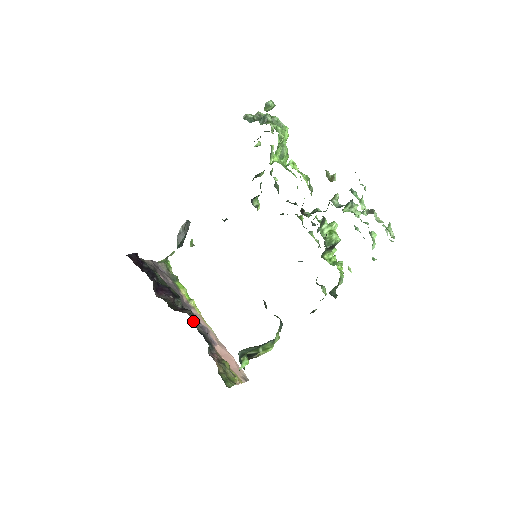
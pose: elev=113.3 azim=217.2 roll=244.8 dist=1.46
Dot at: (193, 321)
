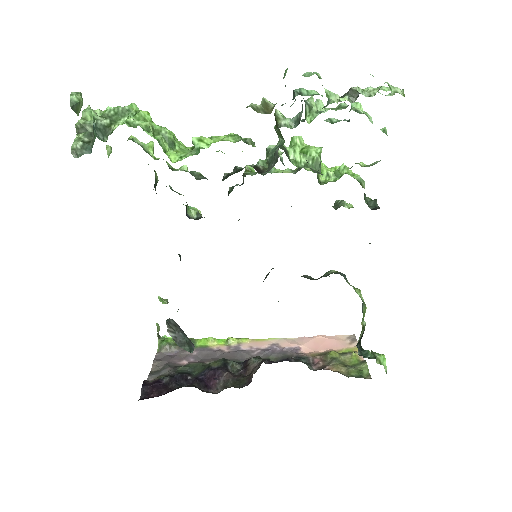
Dot at: (264, 362)
